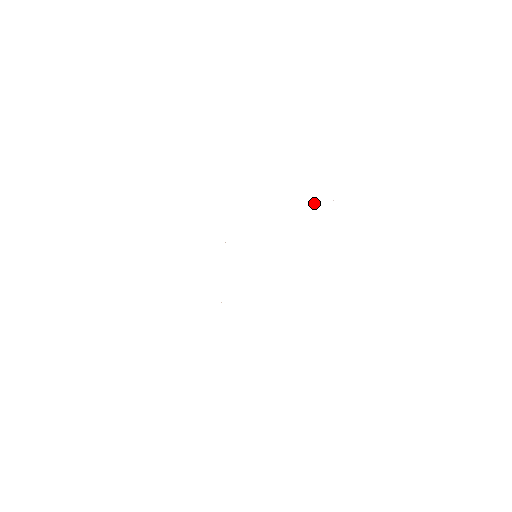
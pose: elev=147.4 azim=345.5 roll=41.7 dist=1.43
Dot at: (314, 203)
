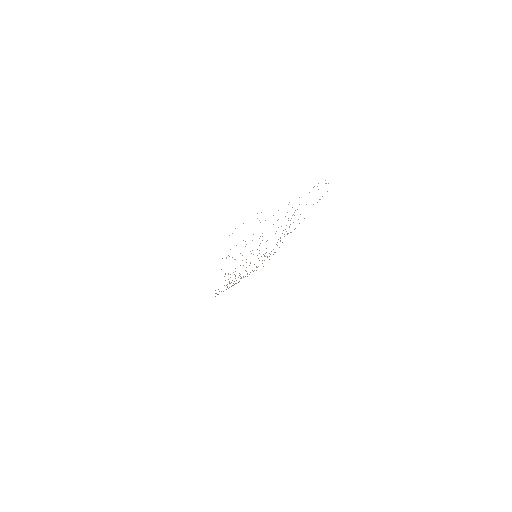
Dot at: occluded
